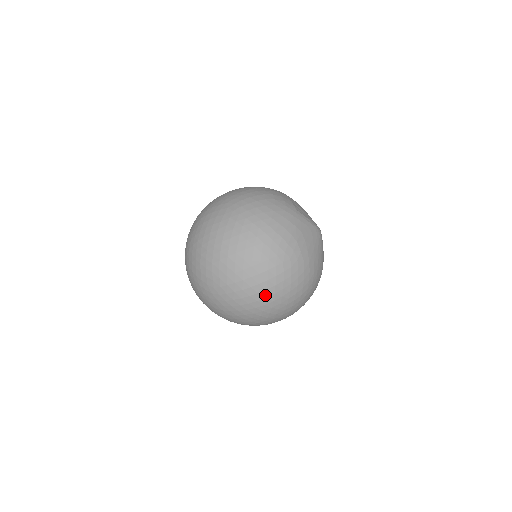
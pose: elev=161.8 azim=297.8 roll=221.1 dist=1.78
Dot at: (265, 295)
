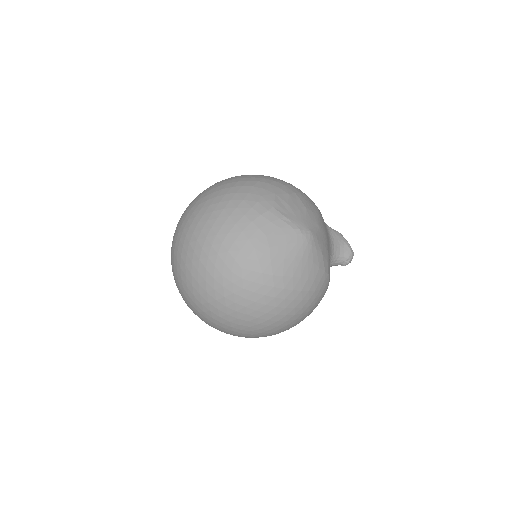
Dot at: (216, 306)
